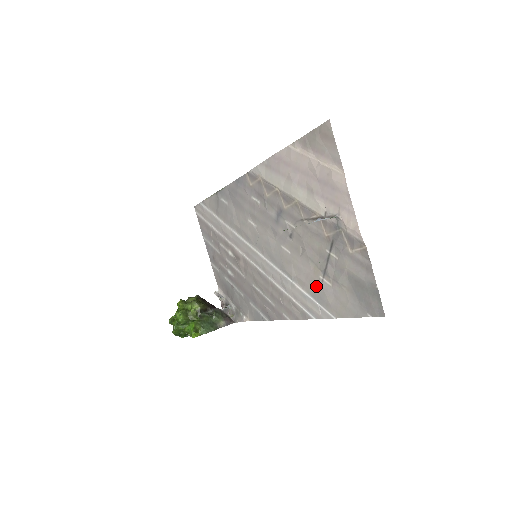
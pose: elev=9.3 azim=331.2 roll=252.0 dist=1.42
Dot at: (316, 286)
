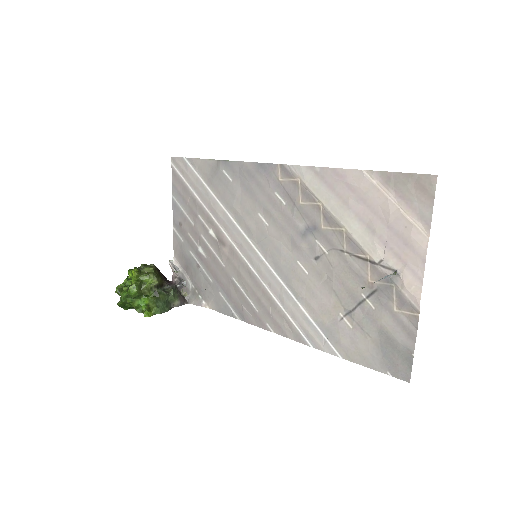
Dot at: (330, 320)
